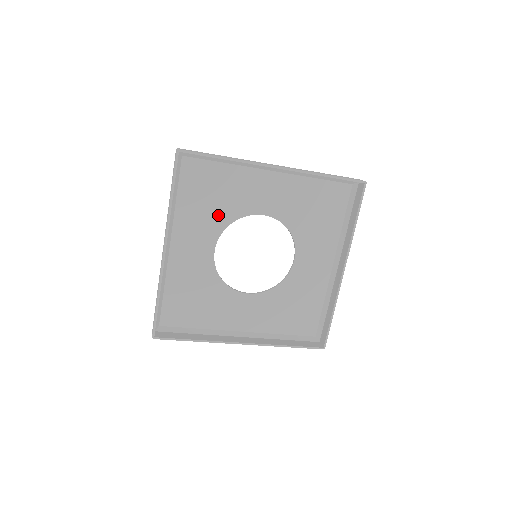
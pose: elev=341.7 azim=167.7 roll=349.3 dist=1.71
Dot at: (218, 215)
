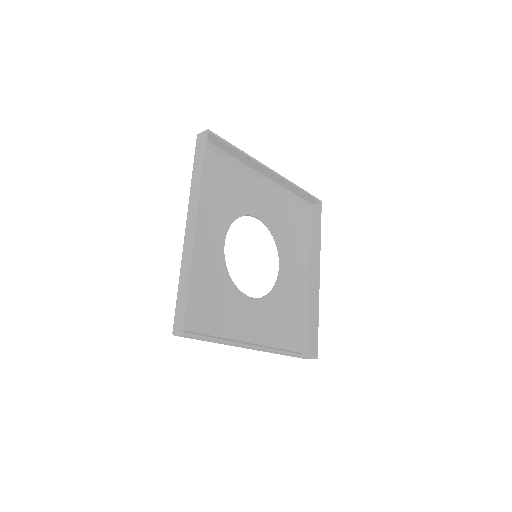
Dot at: (226, 208)
